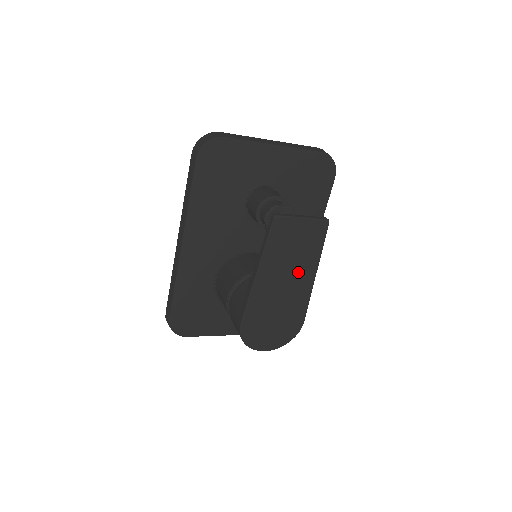
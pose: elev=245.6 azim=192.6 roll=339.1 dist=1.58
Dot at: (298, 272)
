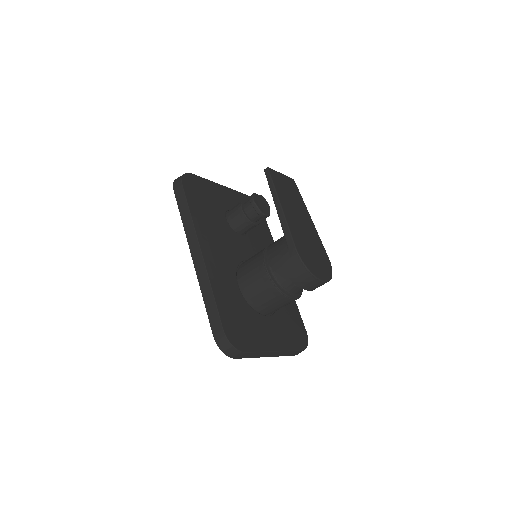
Dot at: (301, 213)
